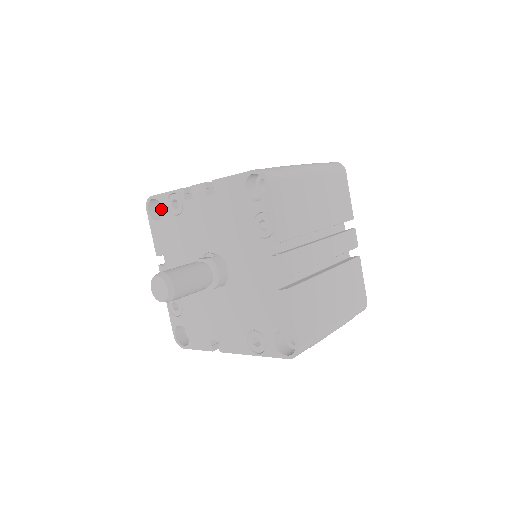
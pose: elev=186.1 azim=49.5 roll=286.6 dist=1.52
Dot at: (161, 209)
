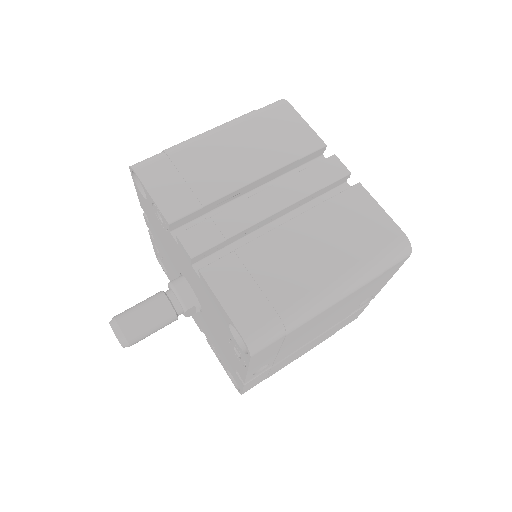
Dot at: occluded
